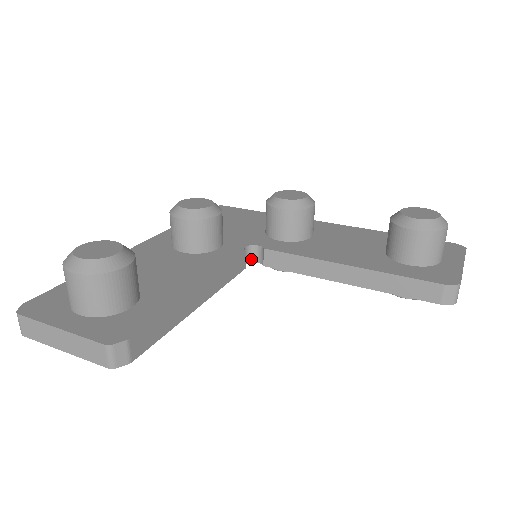
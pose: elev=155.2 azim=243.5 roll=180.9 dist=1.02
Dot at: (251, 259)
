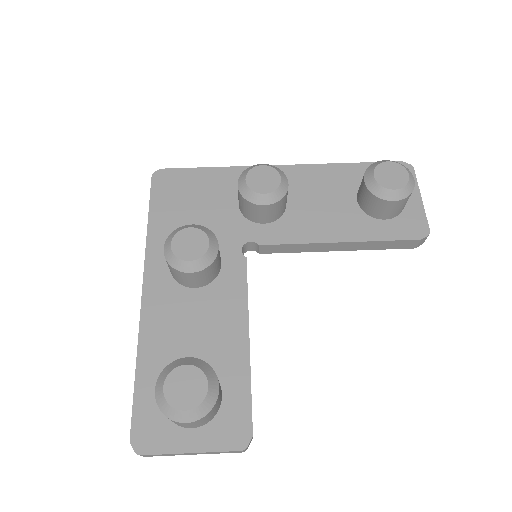
Dot at: (245, 251)
